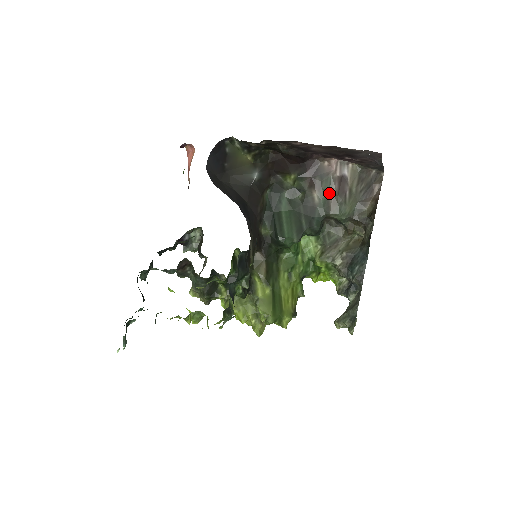
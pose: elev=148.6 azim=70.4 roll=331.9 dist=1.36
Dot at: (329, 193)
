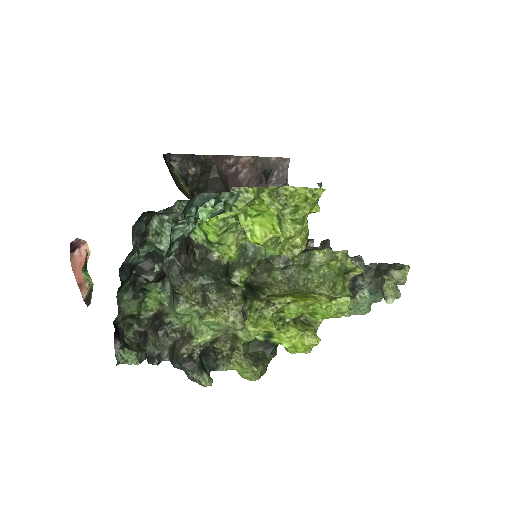
Dot at: occluded
